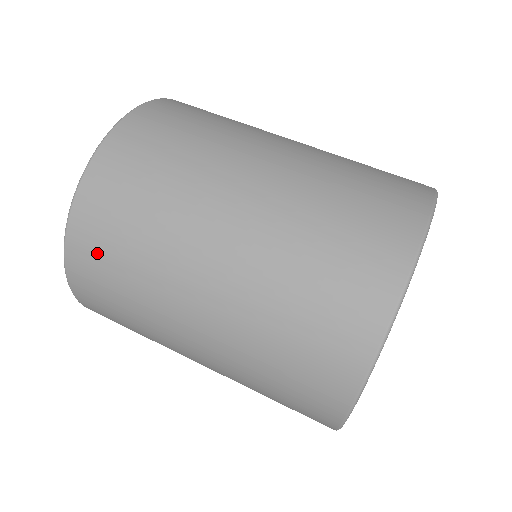
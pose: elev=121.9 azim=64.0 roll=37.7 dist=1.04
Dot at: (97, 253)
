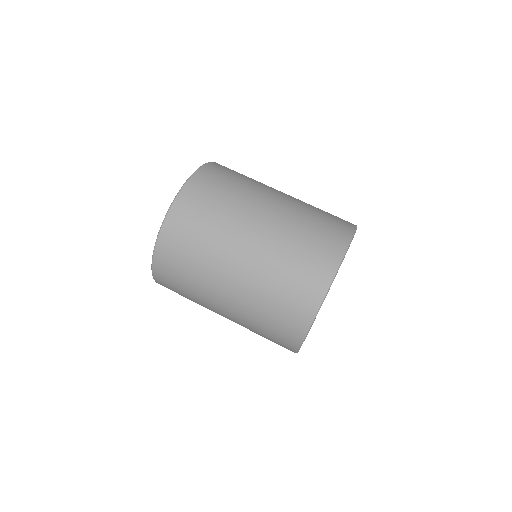
Dot at: (170, 270)
